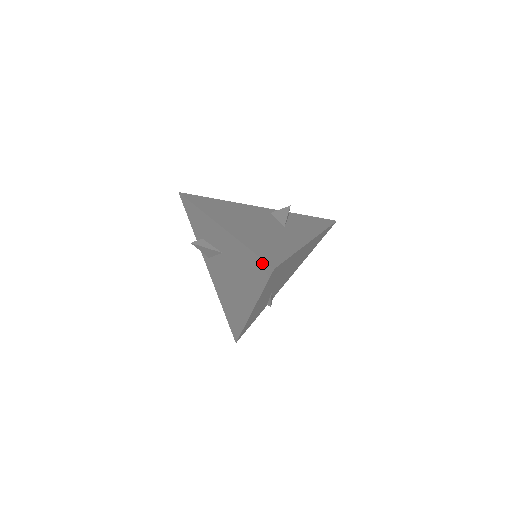
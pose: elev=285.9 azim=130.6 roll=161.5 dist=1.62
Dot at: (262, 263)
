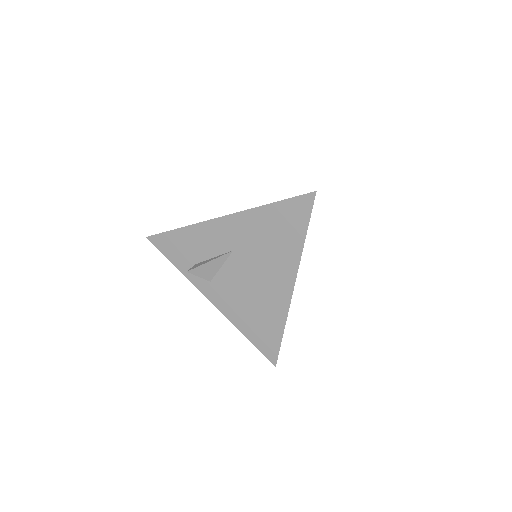
Dot at: (298, 201)
